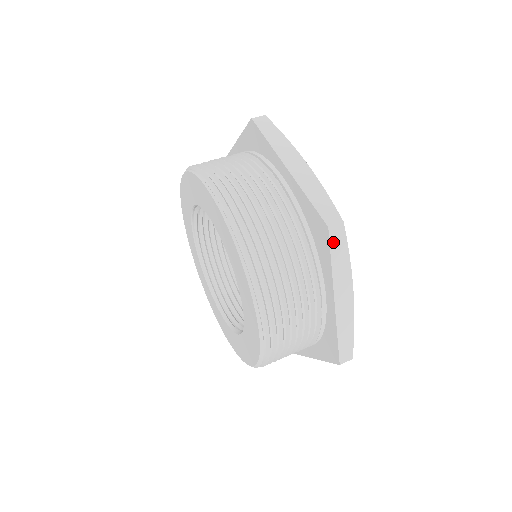
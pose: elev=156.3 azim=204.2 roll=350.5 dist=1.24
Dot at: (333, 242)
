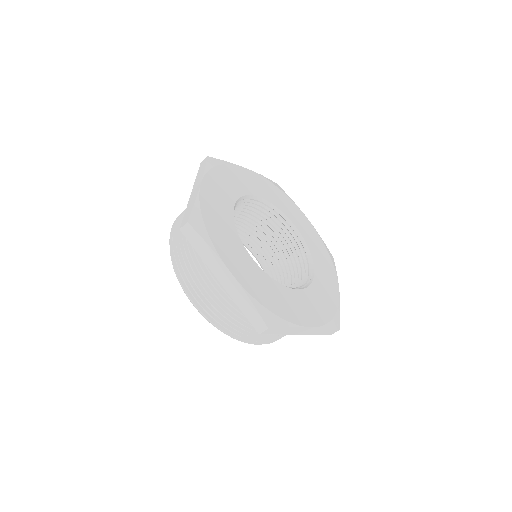
Dot at: (270, 333)
